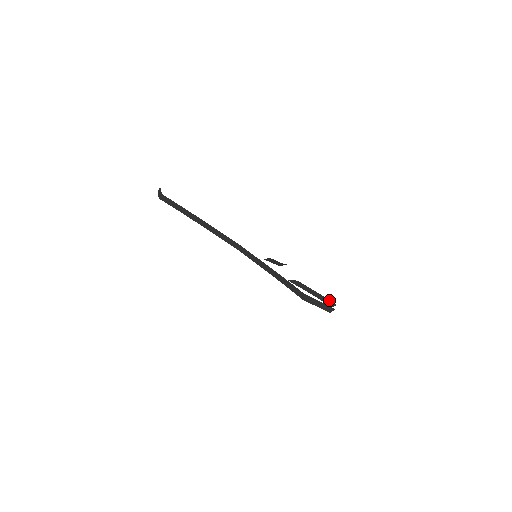
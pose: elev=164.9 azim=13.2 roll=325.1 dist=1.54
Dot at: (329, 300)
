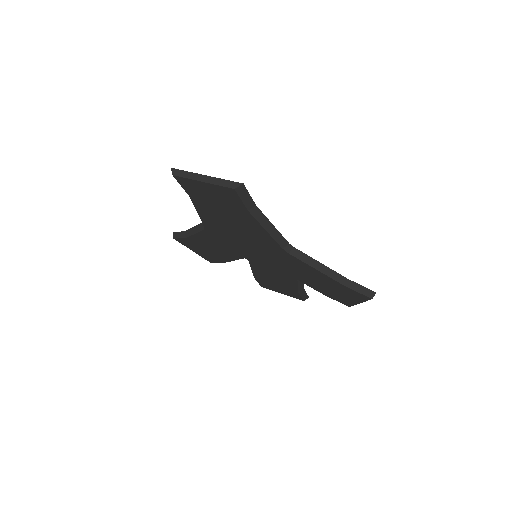
Dot at: occluded
